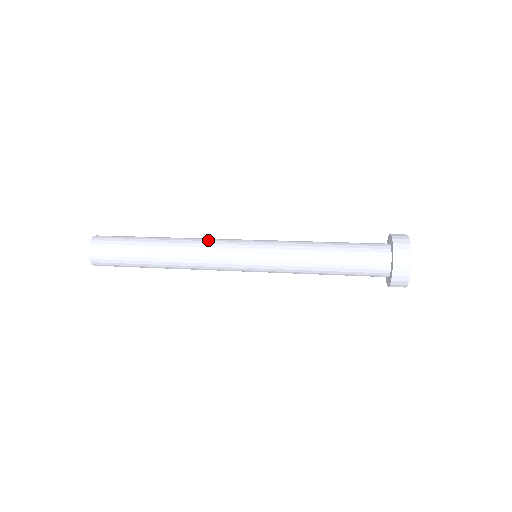
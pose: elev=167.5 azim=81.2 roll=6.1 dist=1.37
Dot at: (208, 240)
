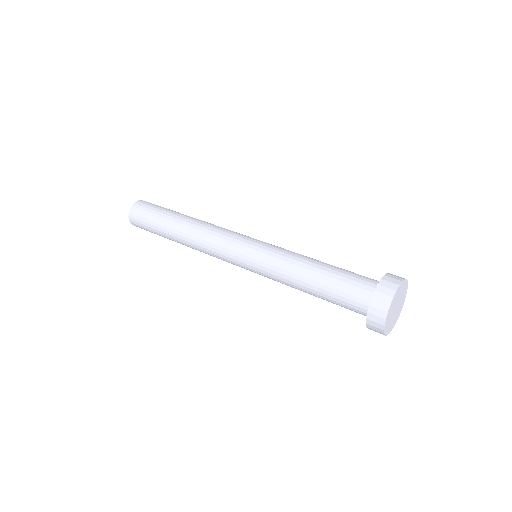
Dot at: (213, 234)
